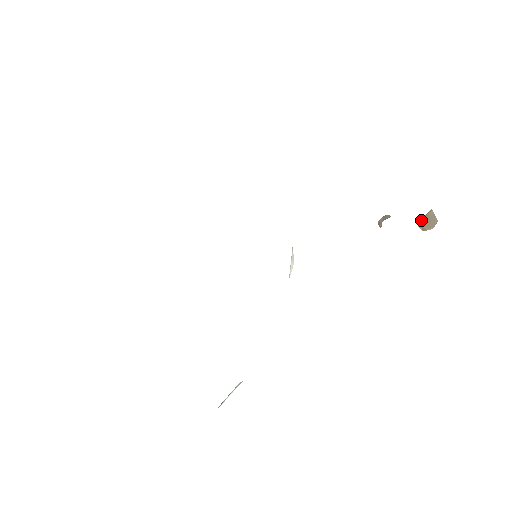
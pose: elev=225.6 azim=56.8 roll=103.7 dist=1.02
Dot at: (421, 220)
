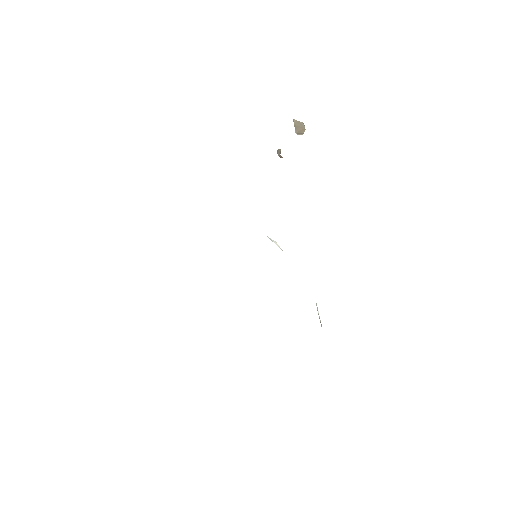
Dot at: (295, 131)
